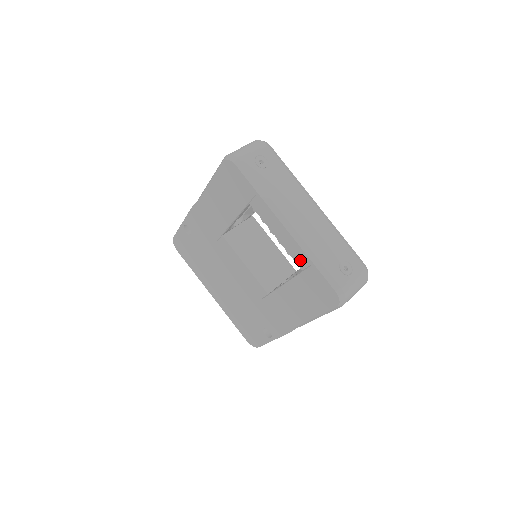
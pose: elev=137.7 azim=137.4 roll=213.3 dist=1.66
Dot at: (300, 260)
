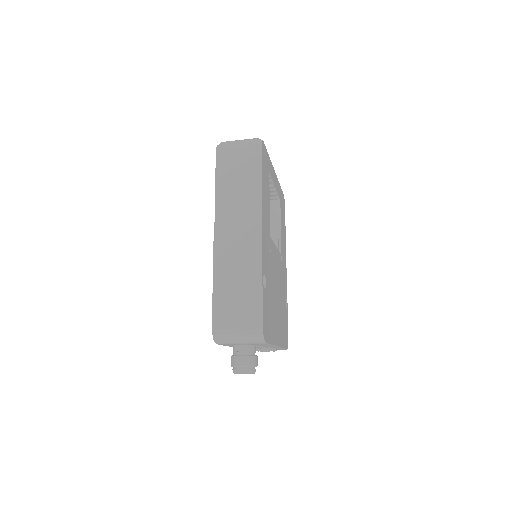
Dot at: occluded
